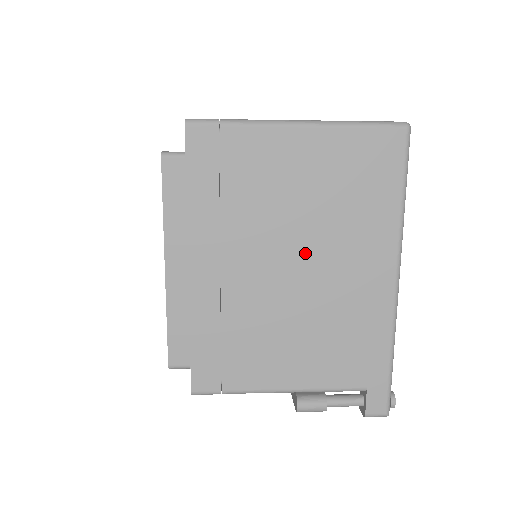
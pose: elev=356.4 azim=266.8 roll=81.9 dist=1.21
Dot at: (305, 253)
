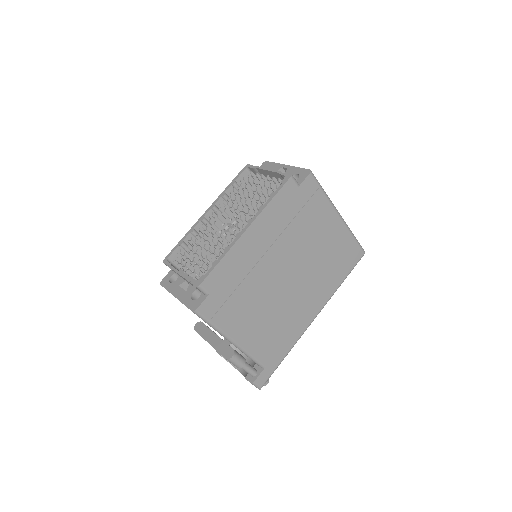
Dot at: (299, 276)
